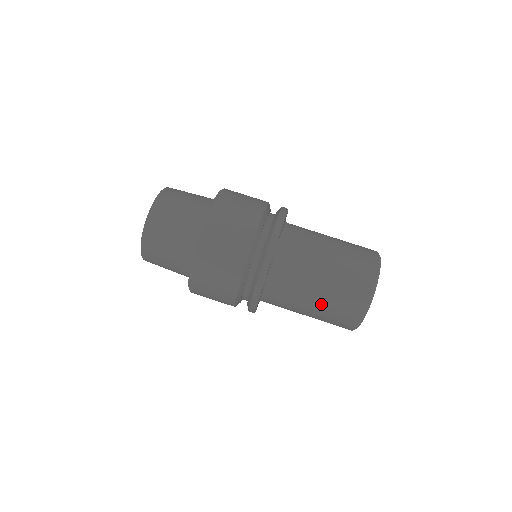
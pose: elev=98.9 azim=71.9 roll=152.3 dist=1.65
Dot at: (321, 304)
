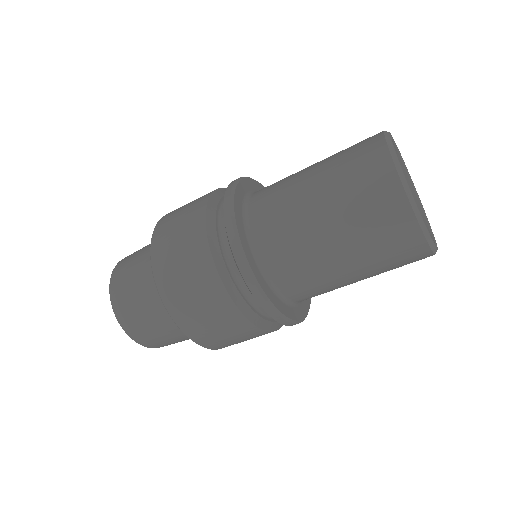
Dot at: occluded
